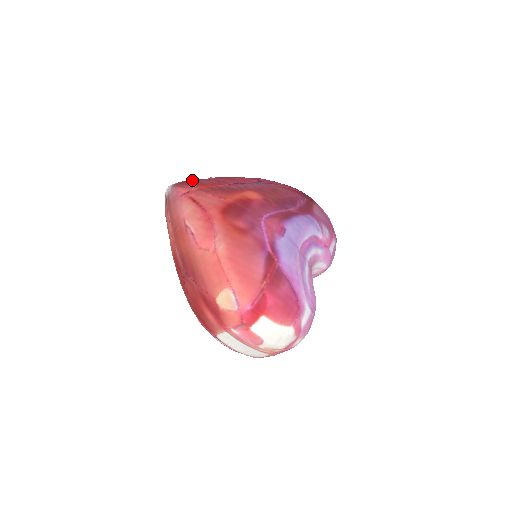
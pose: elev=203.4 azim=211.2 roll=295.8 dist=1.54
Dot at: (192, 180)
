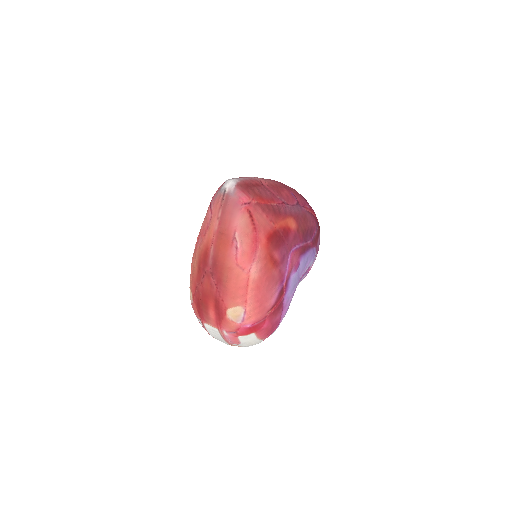
Dot at: (253, 185)
